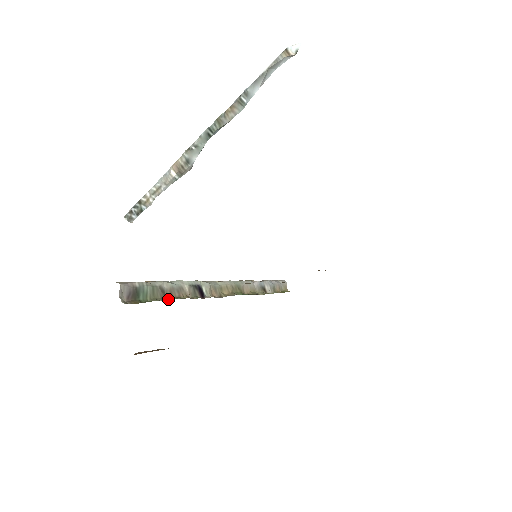
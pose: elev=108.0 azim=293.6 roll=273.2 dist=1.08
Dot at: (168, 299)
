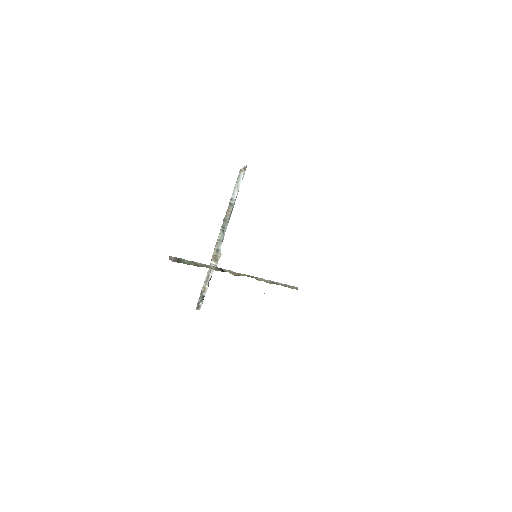
Dot at: occluded
